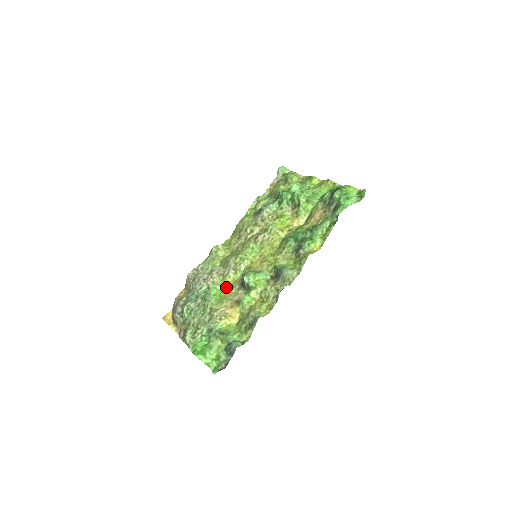
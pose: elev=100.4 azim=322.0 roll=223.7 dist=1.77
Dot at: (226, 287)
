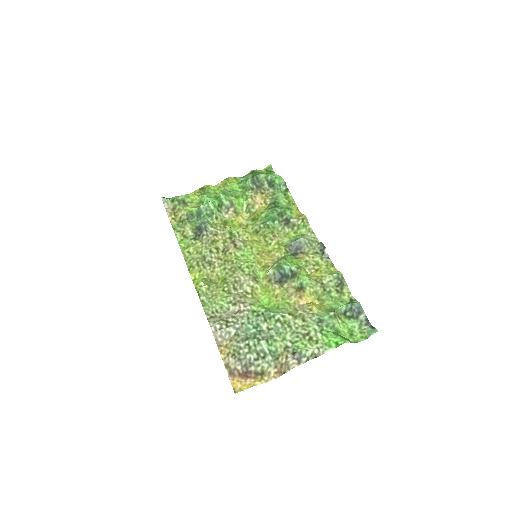
Dot at: (265, 298)
